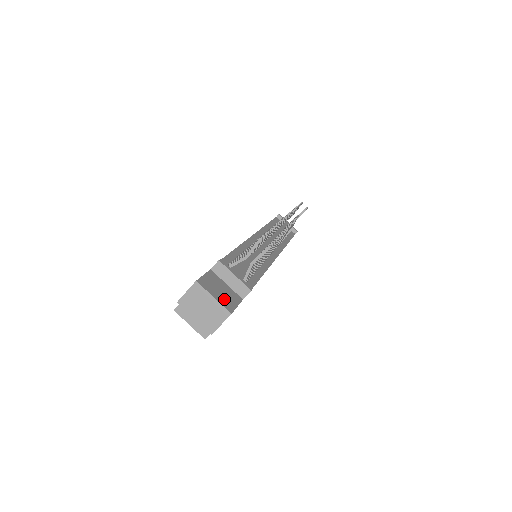
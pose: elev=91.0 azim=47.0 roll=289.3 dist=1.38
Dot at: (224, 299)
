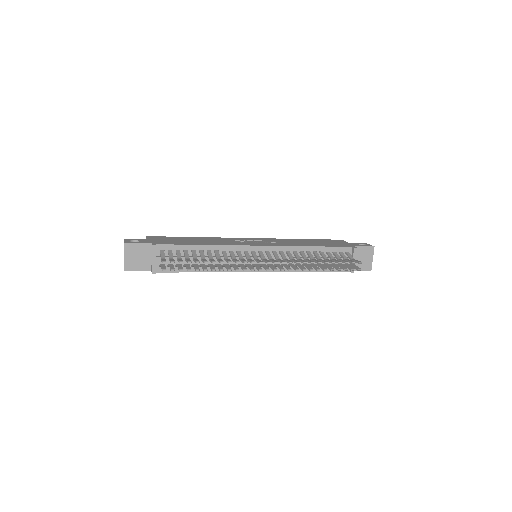
Dot at: (132, 262)
